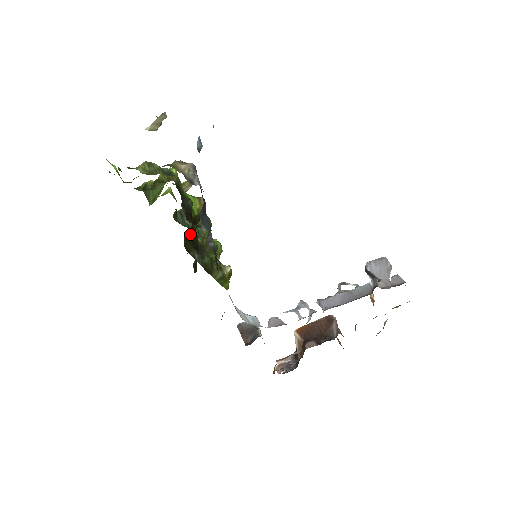
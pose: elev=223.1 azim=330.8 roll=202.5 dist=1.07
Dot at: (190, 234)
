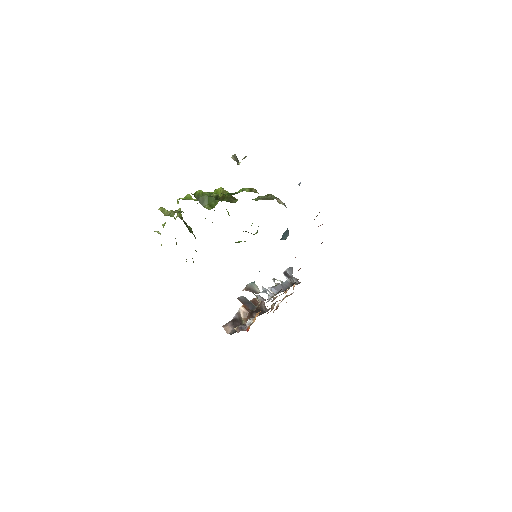
Dot at: occluded
